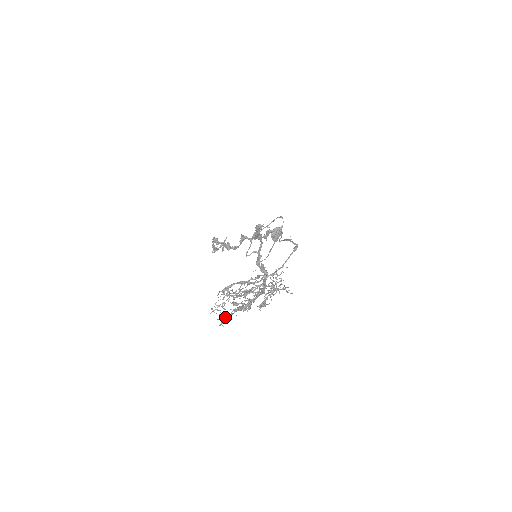
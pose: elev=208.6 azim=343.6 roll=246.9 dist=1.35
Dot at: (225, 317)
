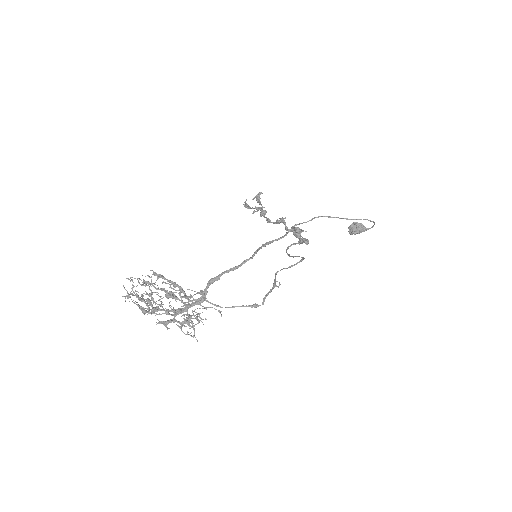
Dot at: (128, 298)
